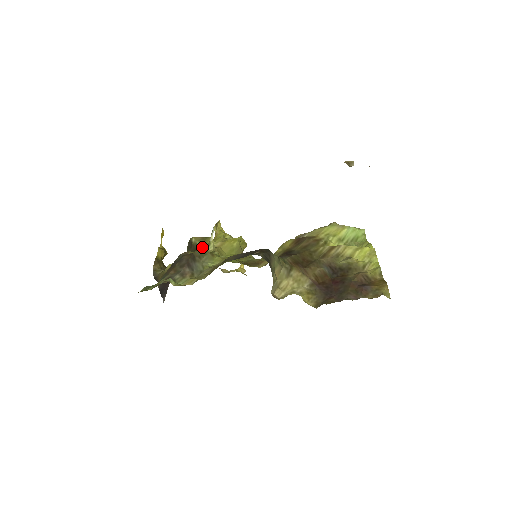
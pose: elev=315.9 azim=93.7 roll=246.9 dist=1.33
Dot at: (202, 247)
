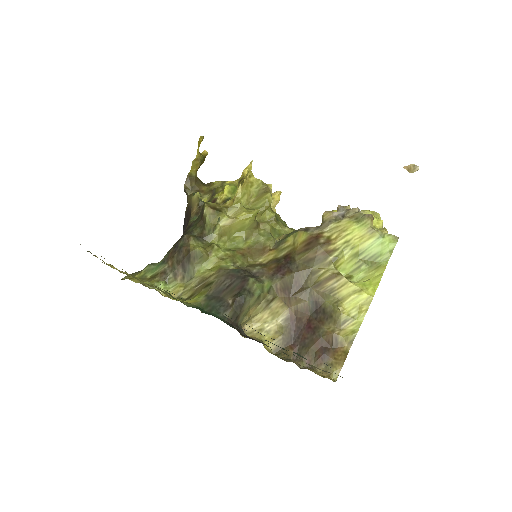
Dot at: (209, 226)
